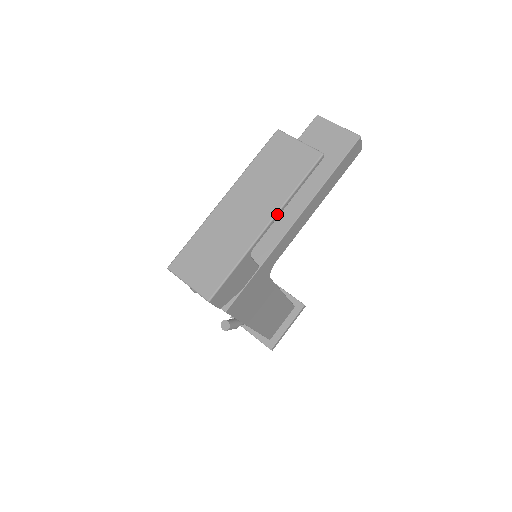
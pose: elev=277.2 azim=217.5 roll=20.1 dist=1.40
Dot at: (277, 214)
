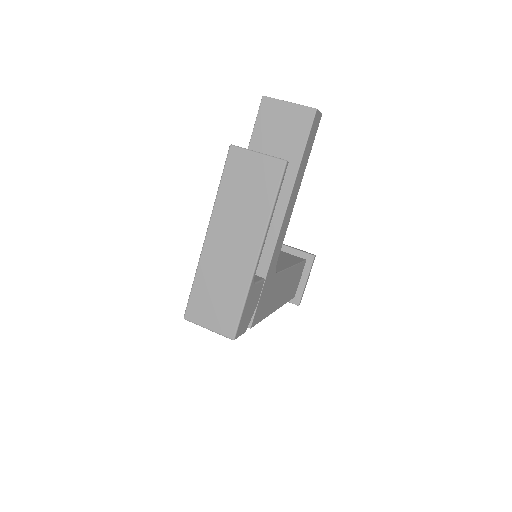
Dot at: (264, 239)
